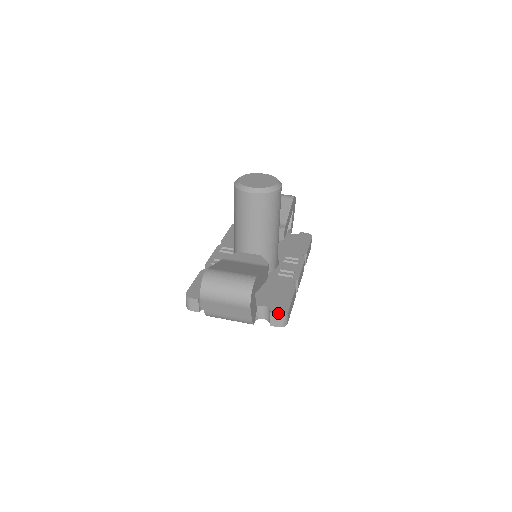
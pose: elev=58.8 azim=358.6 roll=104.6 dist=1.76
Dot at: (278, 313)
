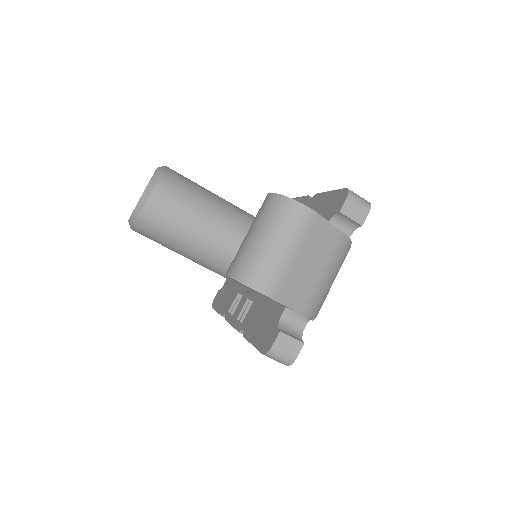
Dot at: (344, 200)
